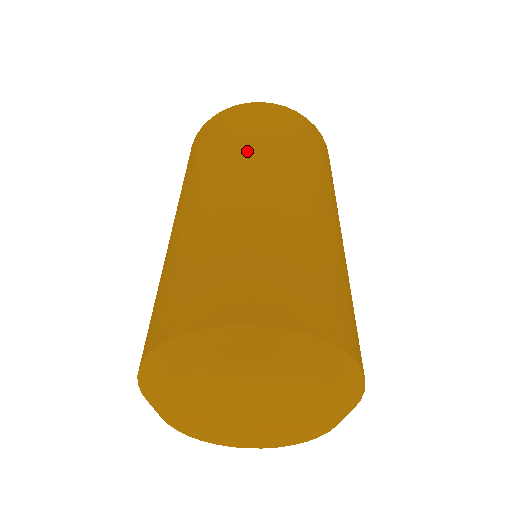
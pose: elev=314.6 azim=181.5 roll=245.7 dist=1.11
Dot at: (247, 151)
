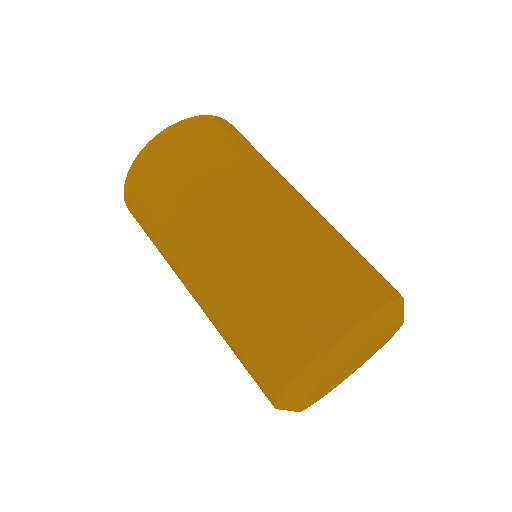
Dot at: (174, 227)
